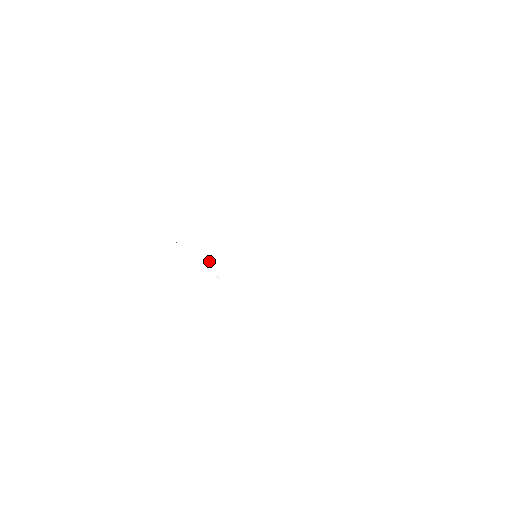
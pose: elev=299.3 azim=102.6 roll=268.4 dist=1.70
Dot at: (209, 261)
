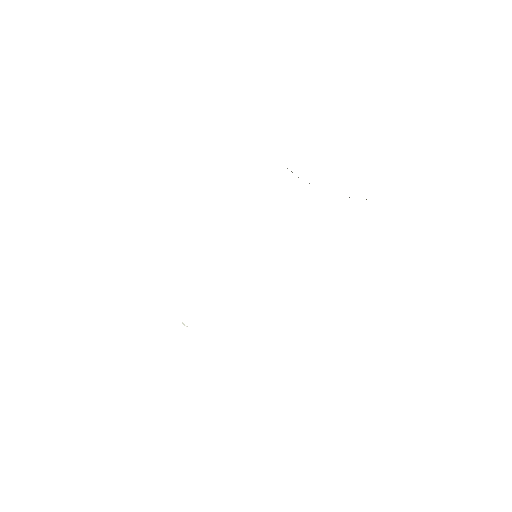
Dot at: occluded
